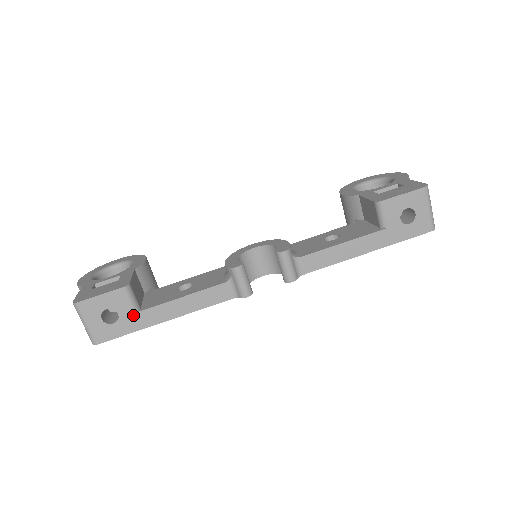
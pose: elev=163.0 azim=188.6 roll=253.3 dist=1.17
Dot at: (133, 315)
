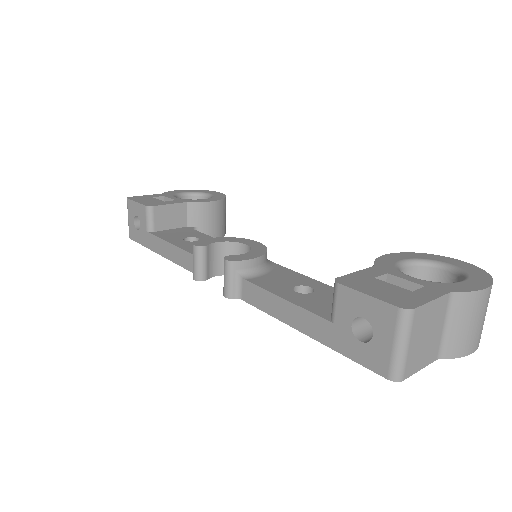
Dot at: (146, 232)
